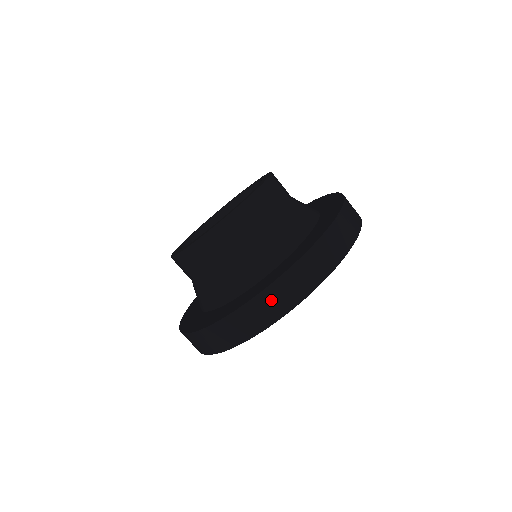
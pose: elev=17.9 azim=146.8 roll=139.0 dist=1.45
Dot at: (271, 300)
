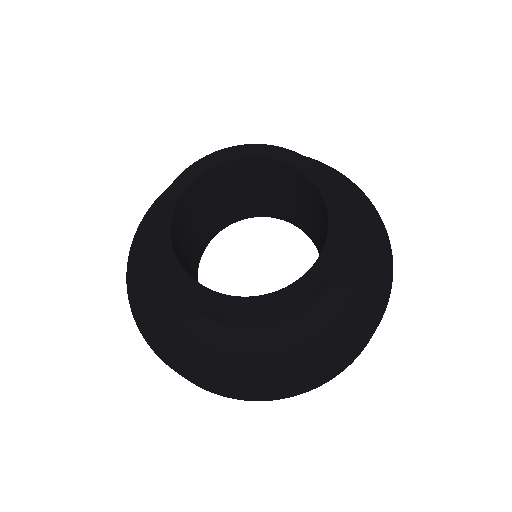
Dot at: occluded
